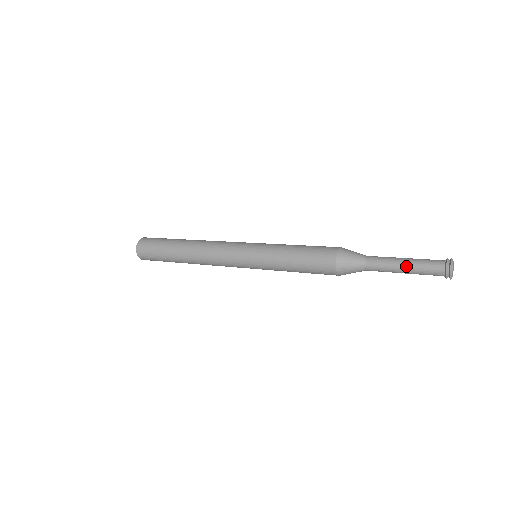
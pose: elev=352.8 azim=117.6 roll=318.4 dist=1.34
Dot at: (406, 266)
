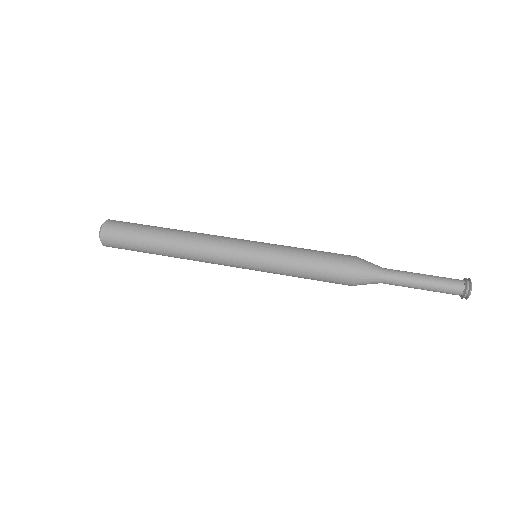
Dot at: (424, 288)
